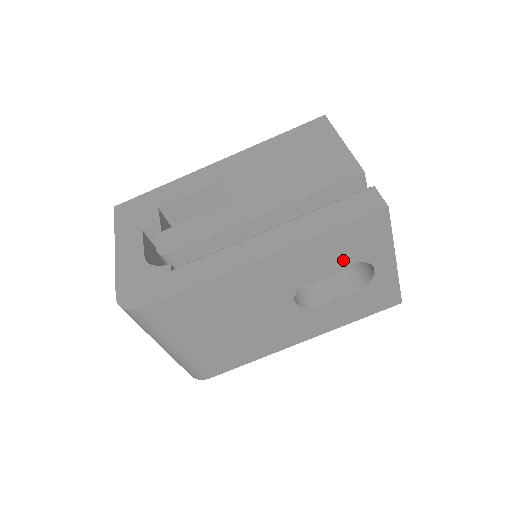
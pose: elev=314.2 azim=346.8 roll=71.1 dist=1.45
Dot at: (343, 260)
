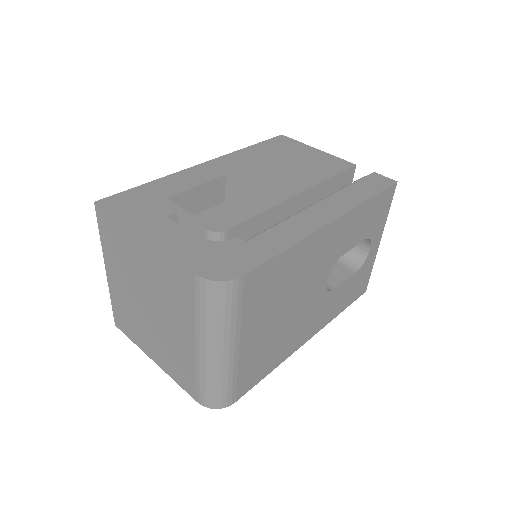
Dot at: (363, 234)
